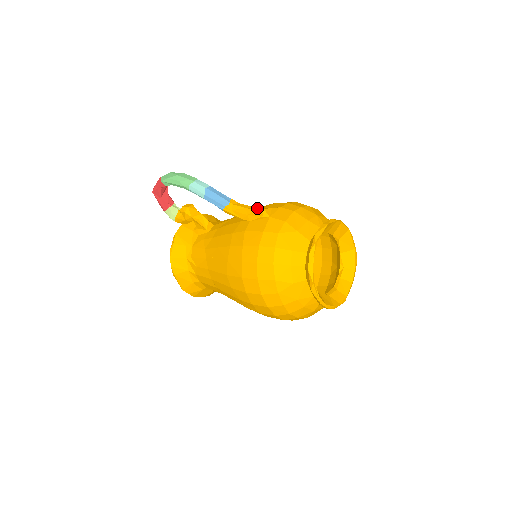
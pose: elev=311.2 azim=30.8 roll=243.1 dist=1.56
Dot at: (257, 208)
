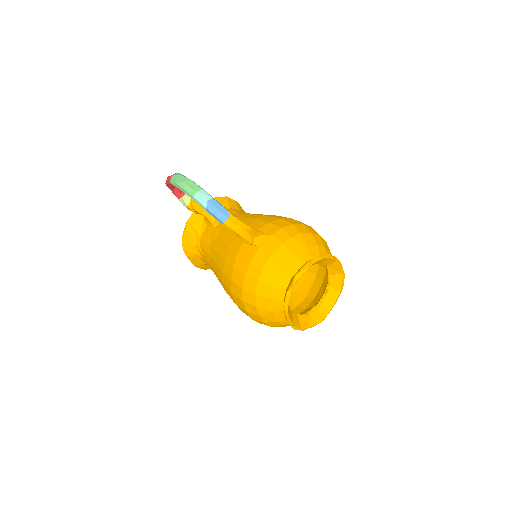
Dot at: (251, 231)
